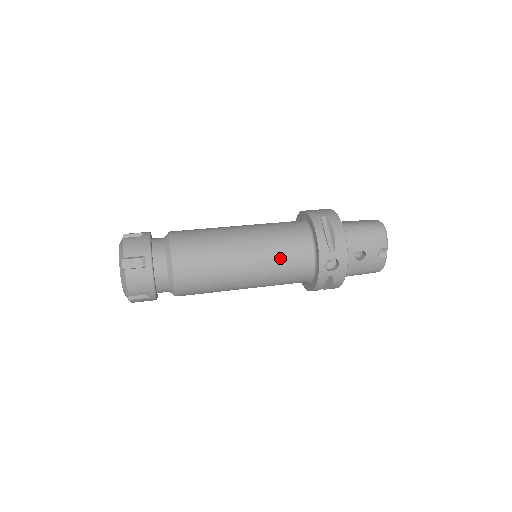
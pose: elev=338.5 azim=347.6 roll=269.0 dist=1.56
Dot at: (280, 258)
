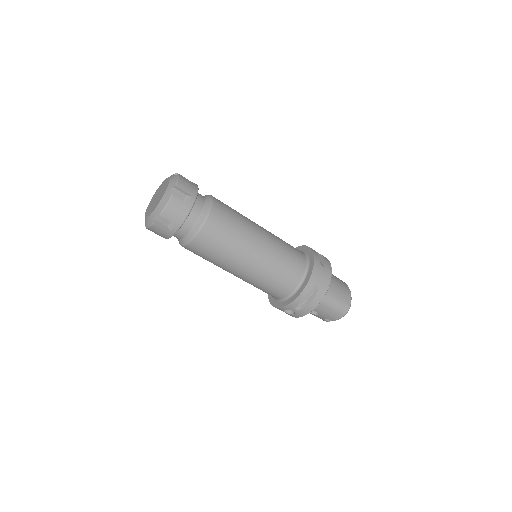
Dot at: (264, 285)
